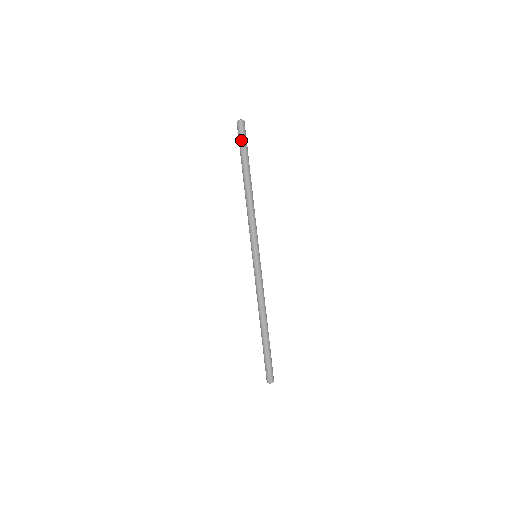
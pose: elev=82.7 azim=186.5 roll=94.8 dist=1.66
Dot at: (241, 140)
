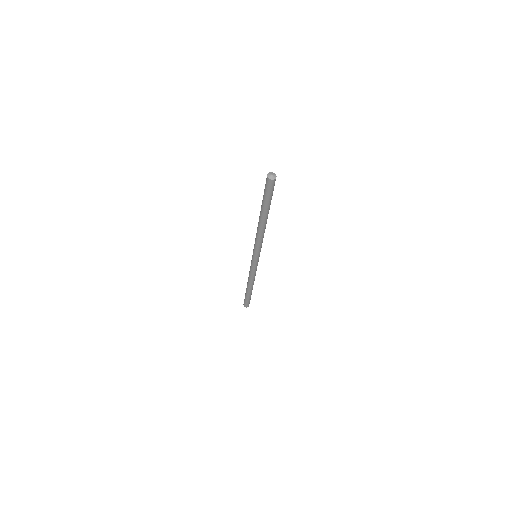
Dot at: (266, 192)
